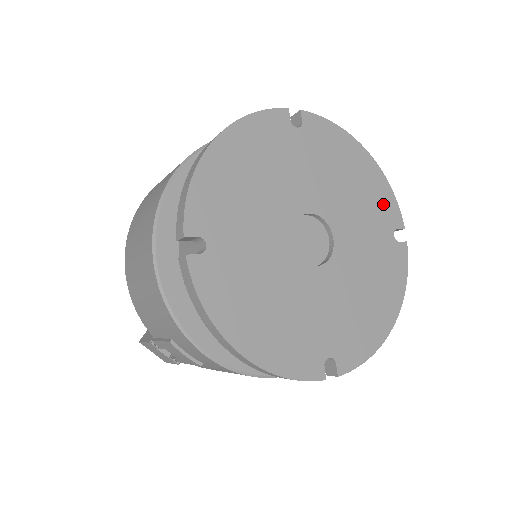
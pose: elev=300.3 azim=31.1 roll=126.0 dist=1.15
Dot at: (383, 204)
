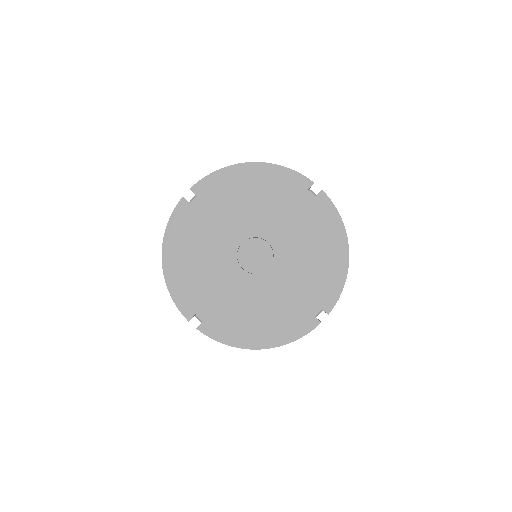
Dot at: (327, 286)
